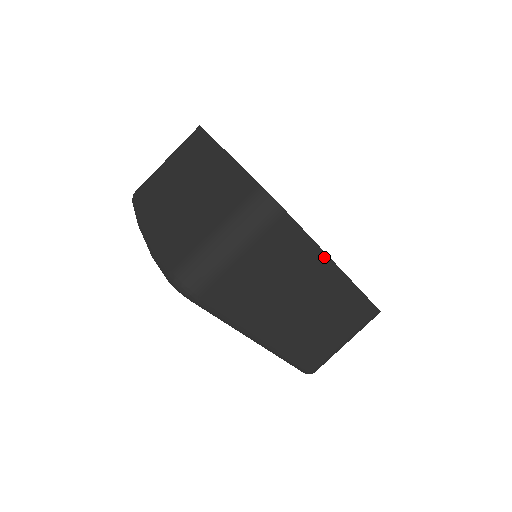
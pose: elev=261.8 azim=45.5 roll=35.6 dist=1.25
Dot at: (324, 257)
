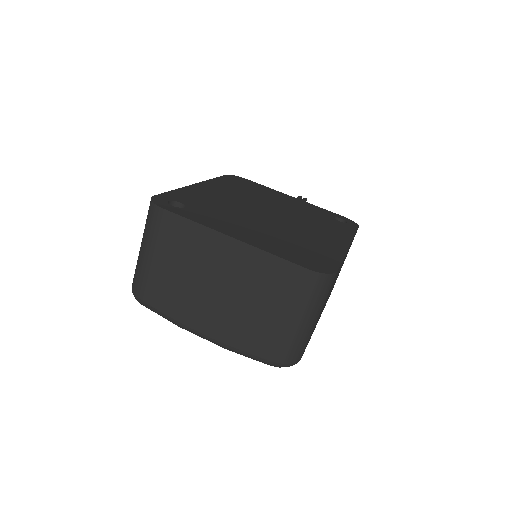
Dot at: occluded
